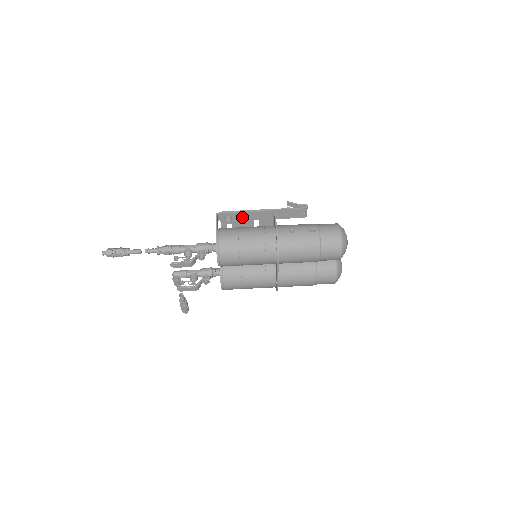
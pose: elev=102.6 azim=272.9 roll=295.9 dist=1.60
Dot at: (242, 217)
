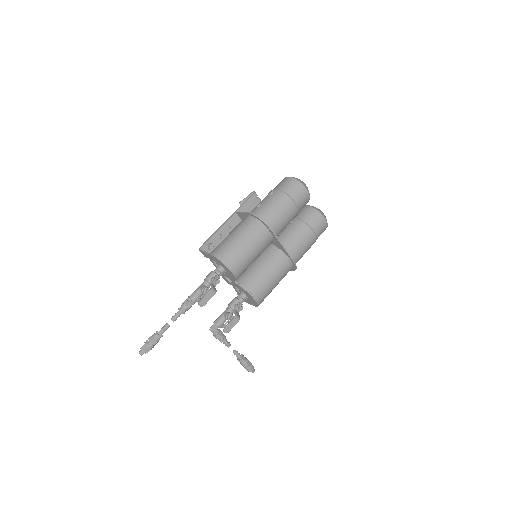
Dot at: (219, 239)
